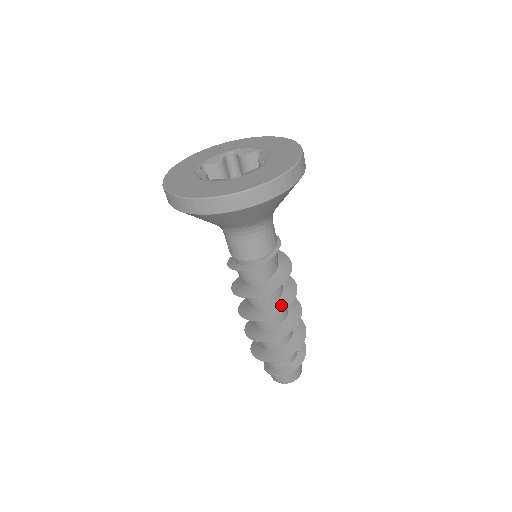
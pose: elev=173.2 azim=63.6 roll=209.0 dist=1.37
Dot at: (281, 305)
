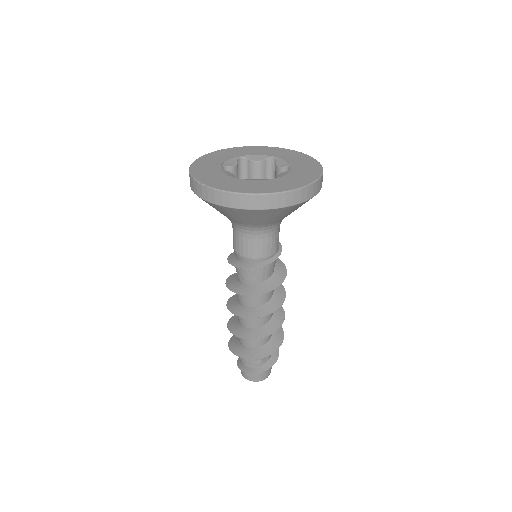
Dot at: (276, 302)
